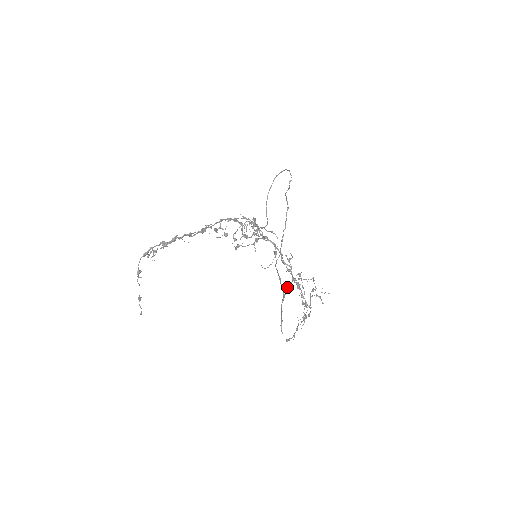
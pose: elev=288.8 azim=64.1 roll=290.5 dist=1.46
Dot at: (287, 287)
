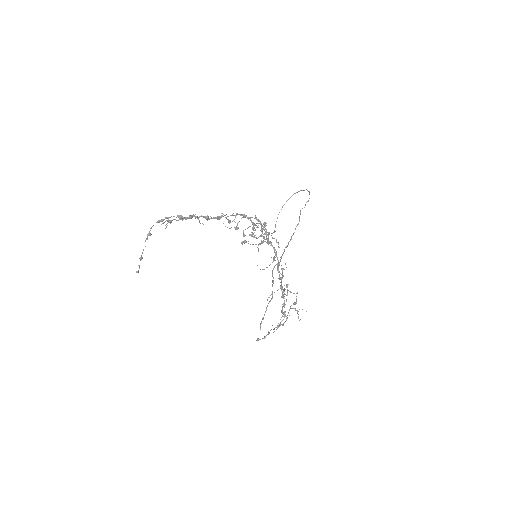
Dot at: occluded
